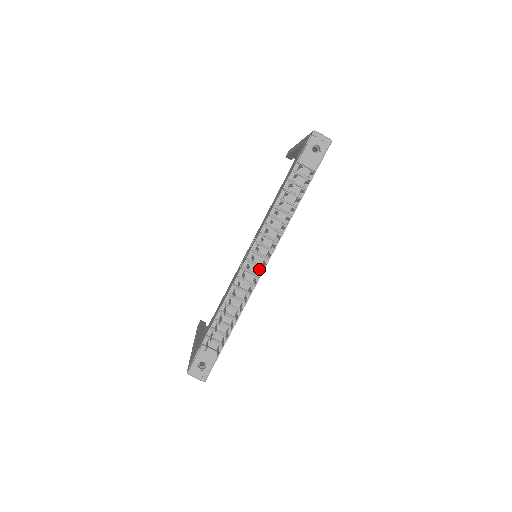
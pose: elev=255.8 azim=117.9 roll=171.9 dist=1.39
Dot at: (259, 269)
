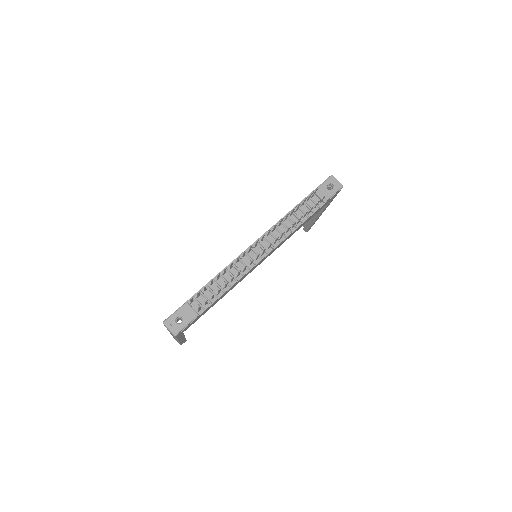
Dot at: occluded
